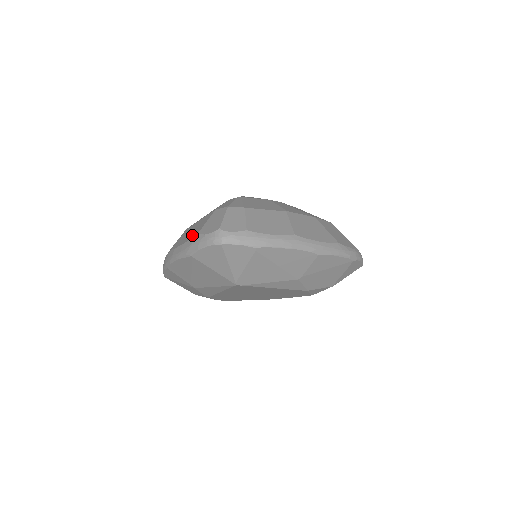
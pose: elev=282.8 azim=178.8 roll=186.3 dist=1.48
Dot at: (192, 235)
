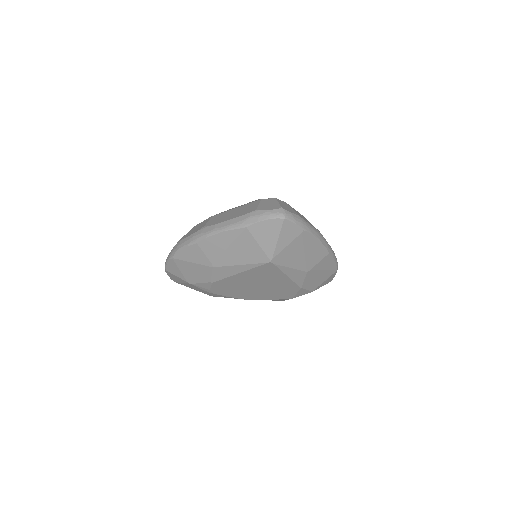
Dot at: (244, 212)
